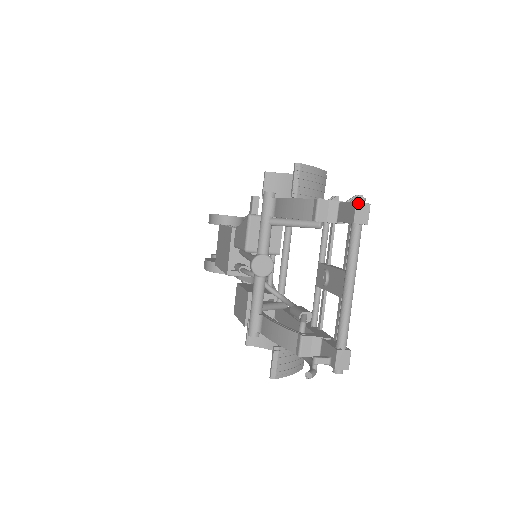
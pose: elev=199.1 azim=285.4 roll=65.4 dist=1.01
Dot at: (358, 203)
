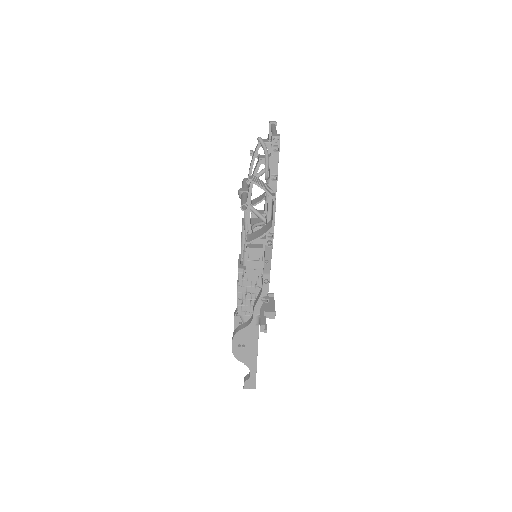
Dot at: (270, 121)
